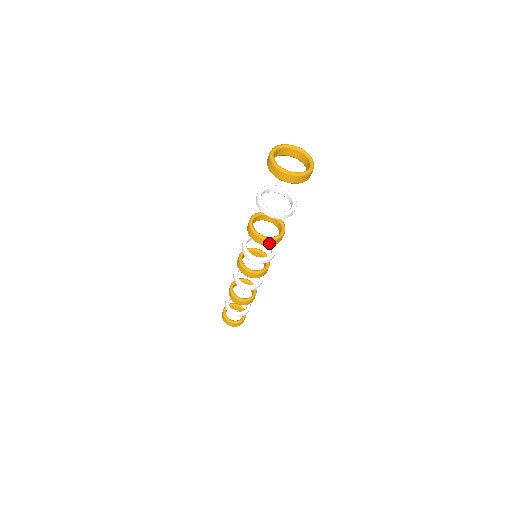
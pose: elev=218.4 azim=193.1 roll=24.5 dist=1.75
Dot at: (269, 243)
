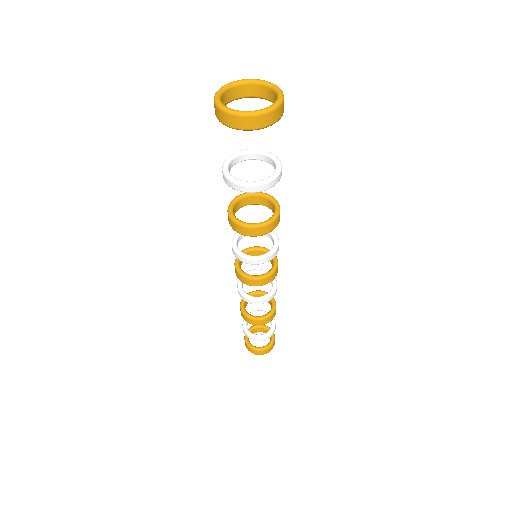
Dot at: (240, 230)
